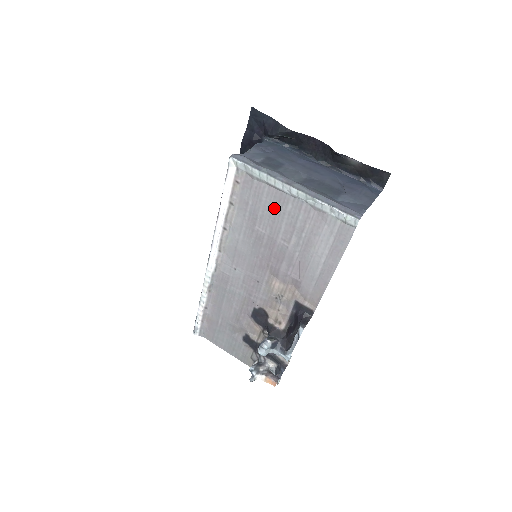
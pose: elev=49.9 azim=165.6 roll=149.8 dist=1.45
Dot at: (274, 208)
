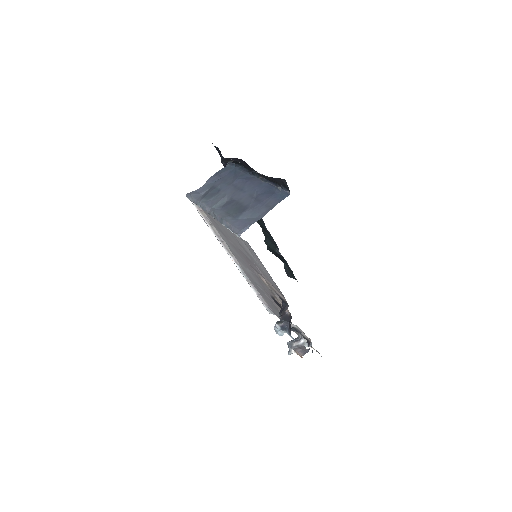
Dot at: (221, 227)
